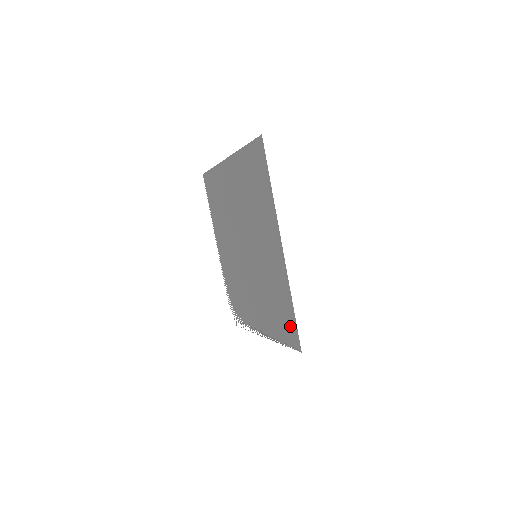
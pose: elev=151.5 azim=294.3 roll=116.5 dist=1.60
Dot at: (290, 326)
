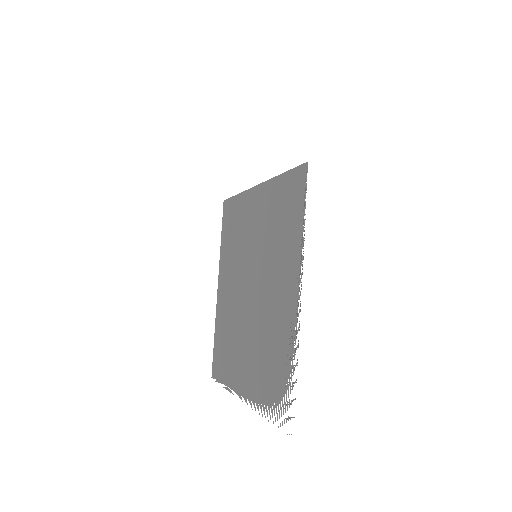
Dot at: (293, 186)
